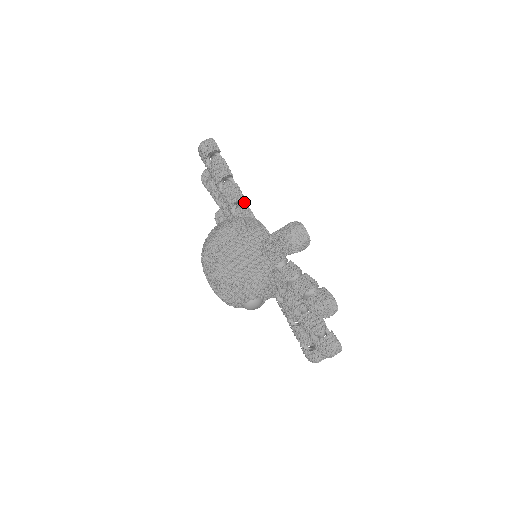
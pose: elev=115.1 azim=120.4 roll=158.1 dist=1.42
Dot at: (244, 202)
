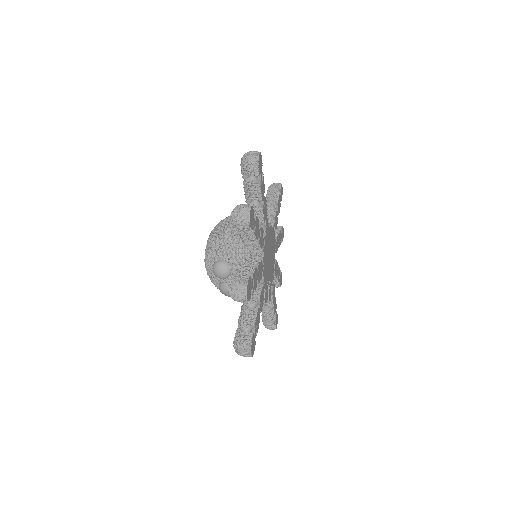
Dot at: (274, 222)
